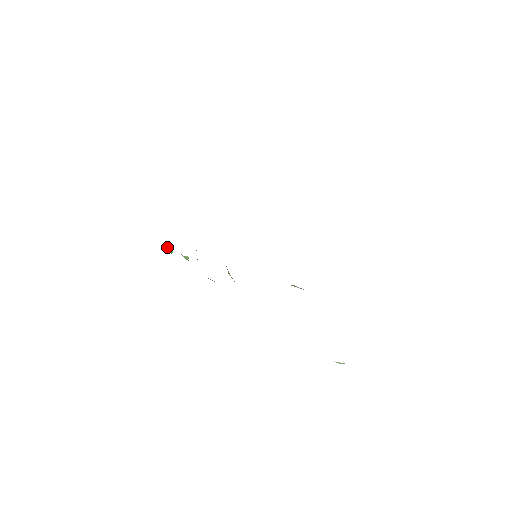
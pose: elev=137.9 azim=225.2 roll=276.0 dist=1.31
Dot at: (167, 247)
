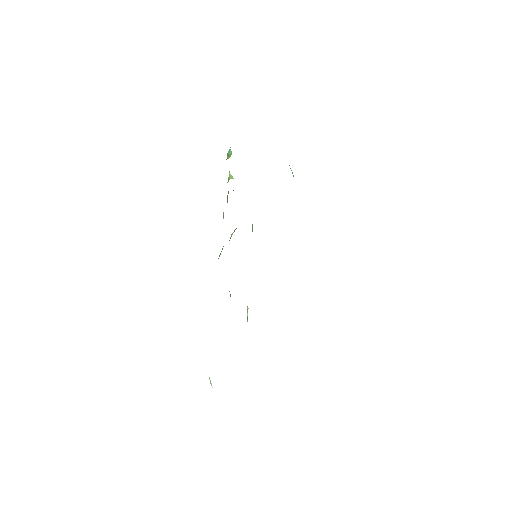
Dot at: occluded
